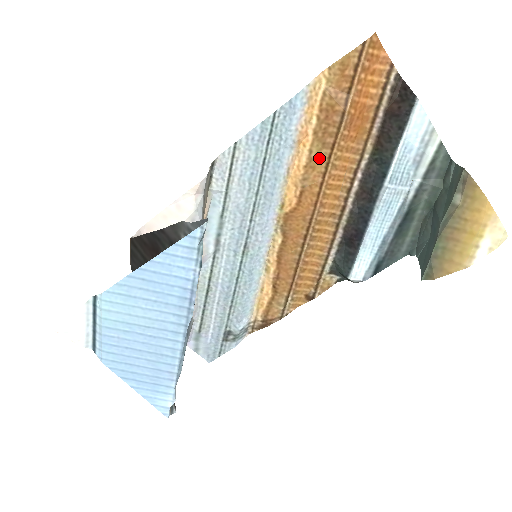
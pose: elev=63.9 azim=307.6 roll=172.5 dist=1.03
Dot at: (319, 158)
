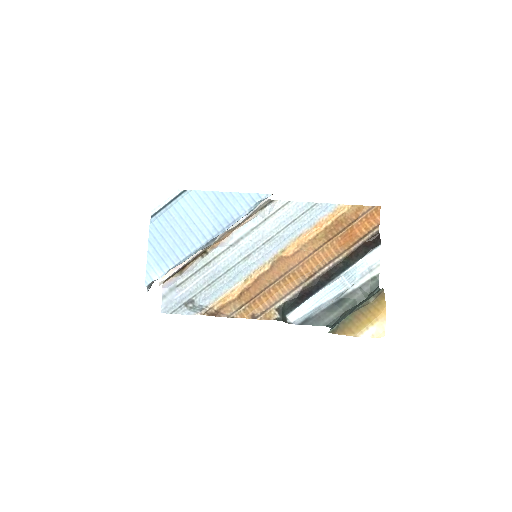
Dot at: (319, 241)
